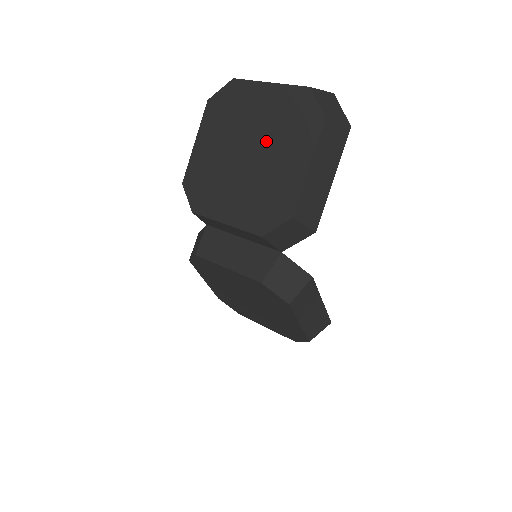
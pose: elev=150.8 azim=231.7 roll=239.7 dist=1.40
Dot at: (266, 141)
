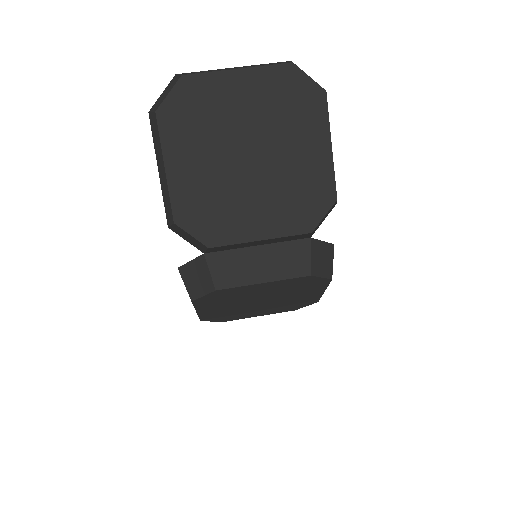
Dot at: (268, 135)
